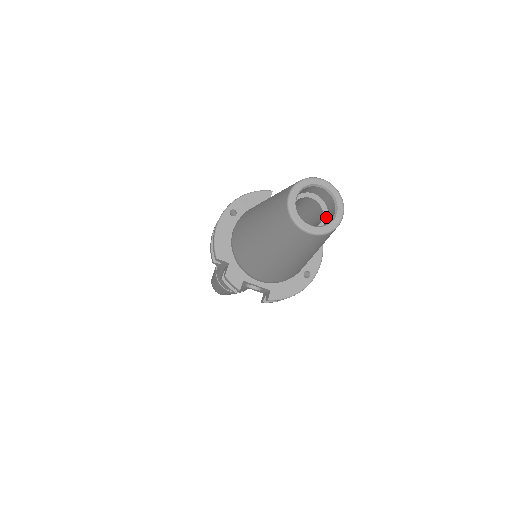
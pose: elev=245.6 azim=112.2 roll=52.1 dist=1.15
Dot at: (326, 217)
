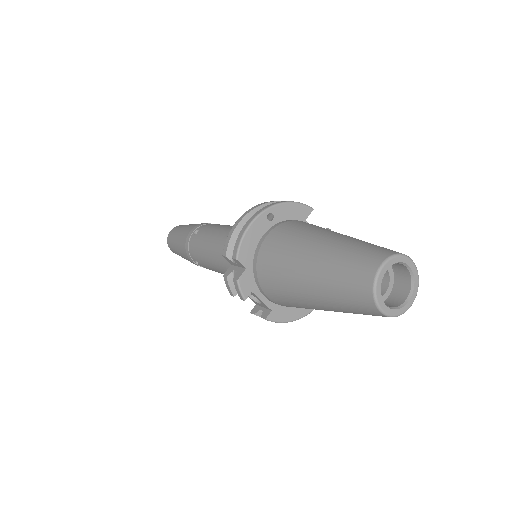
Dot at: (389, 291)
